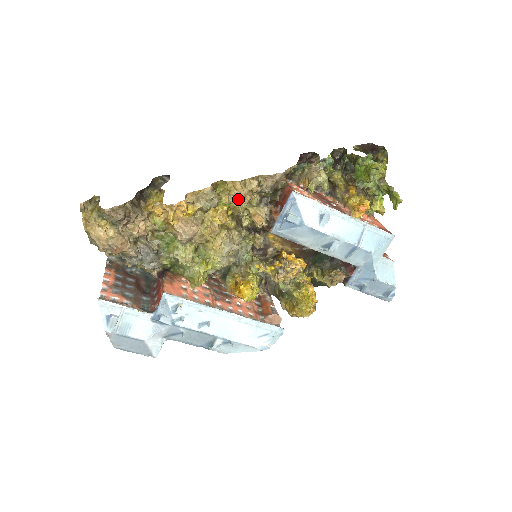
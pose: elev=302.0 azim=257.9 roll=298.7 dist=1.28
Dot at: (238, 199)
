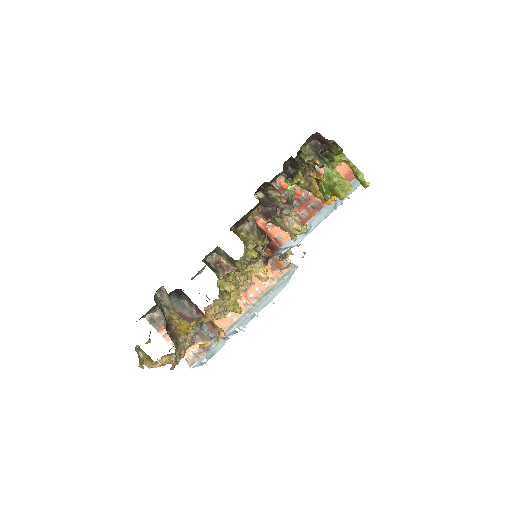
Dot at: occluded
